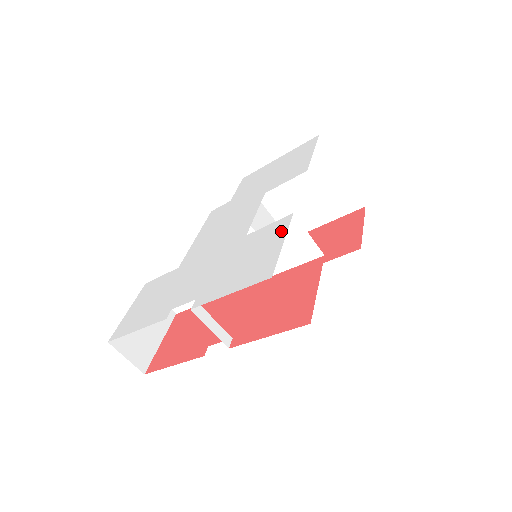
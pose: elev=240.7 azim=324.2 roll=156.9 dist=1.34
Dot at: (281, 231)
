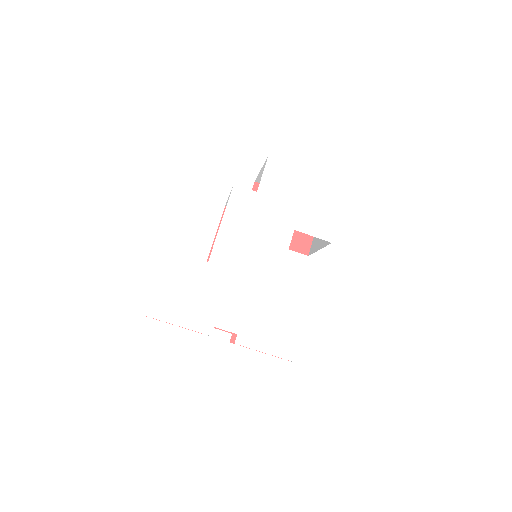
Dot at: (307, 314)
